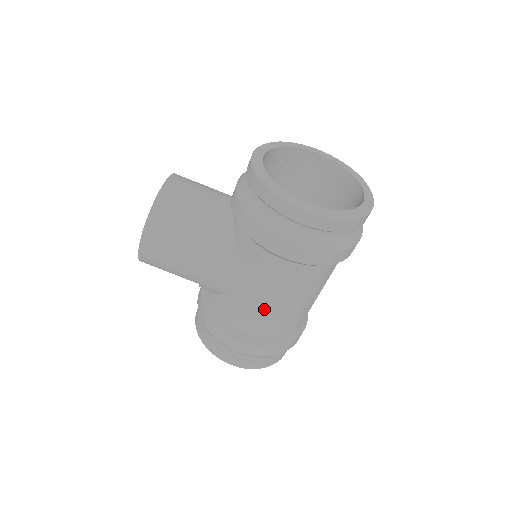
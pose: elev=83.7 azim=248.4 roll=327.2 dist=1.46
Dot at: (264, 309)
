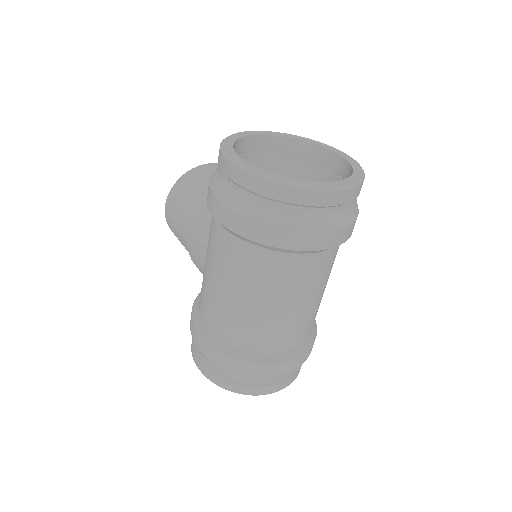
Dot at: (214, 293)
